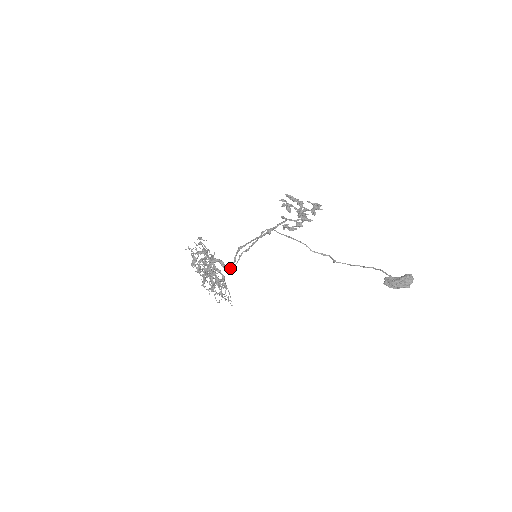
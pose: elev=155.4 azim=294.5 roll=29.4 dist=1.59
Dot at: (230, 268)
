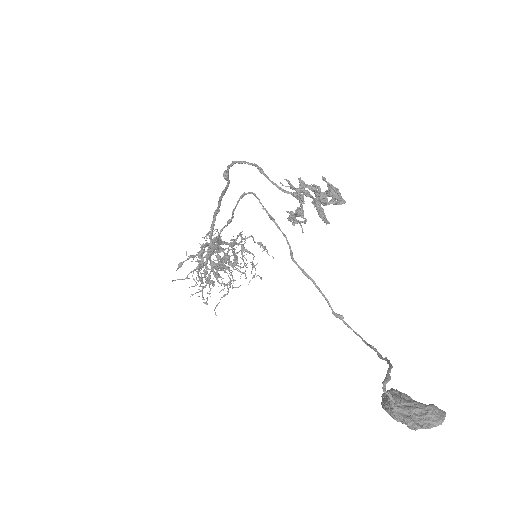
Dot at: (210, 244)
